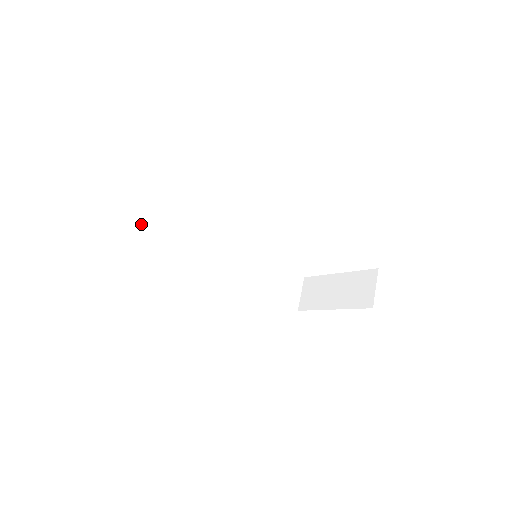
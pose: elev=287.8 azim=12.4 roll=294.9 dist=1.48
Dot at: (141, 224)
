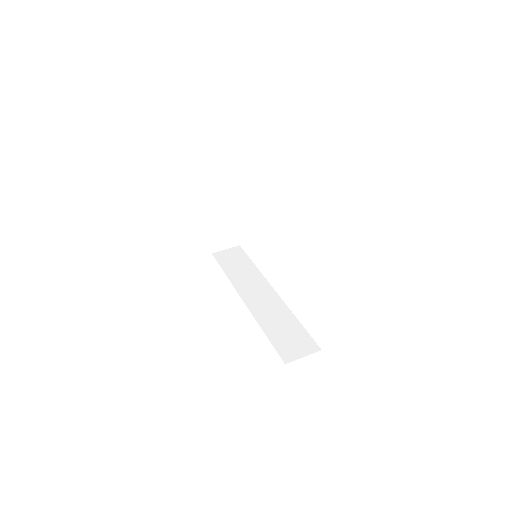
Dot at: (231, 253)
